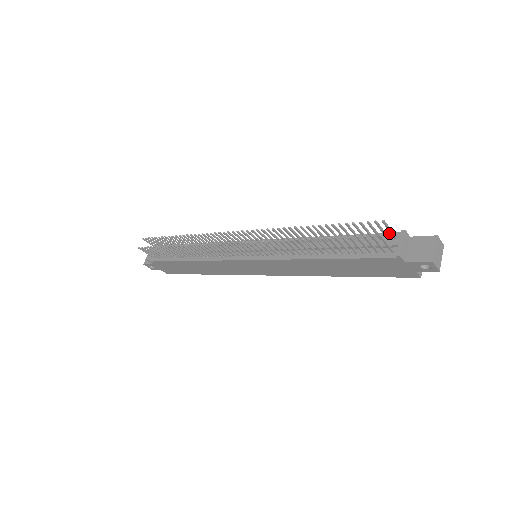
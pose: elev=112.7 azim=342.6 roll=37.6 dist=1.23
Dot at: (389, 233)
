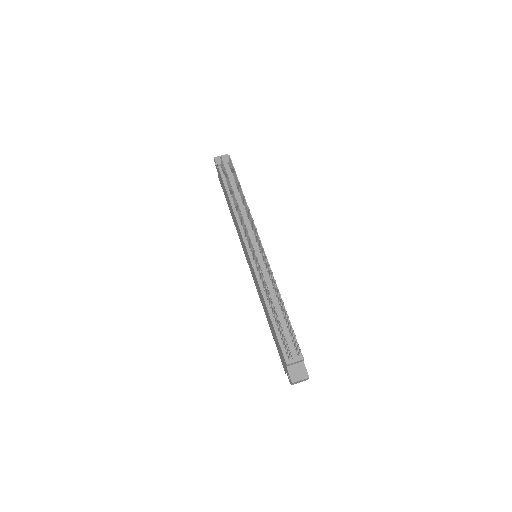
Dot at: occluded
